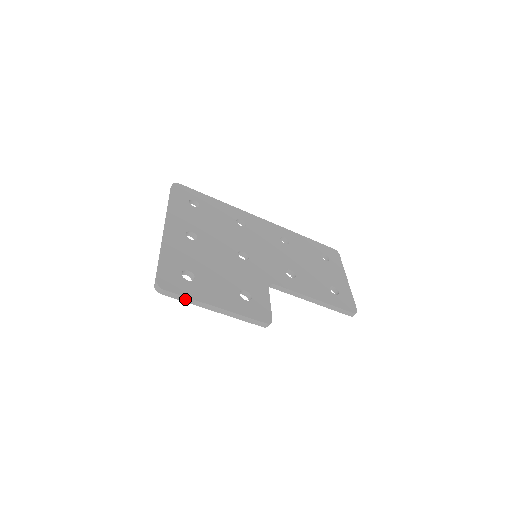
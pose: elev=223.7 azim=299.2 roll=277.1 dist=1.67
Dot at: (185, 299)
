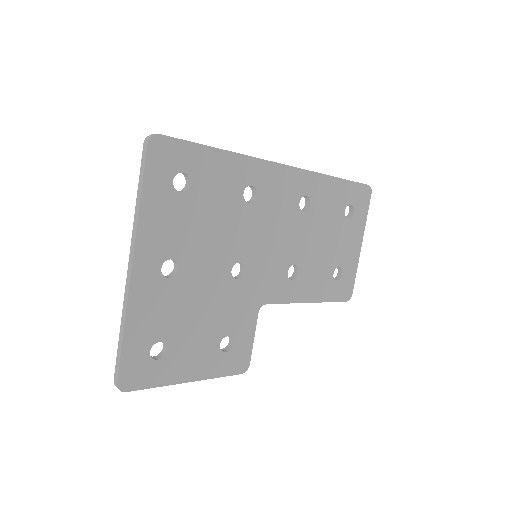
Dot at: (151, 386)
